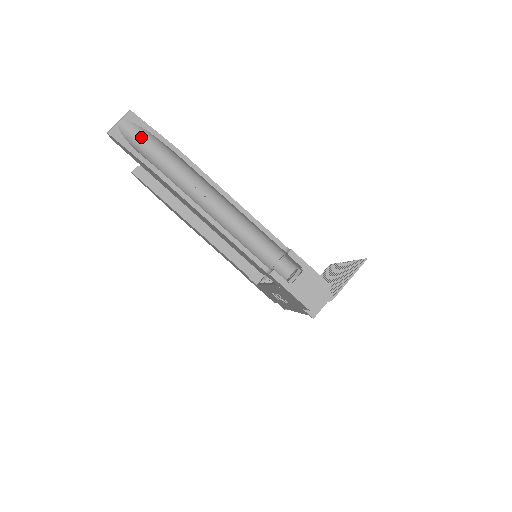
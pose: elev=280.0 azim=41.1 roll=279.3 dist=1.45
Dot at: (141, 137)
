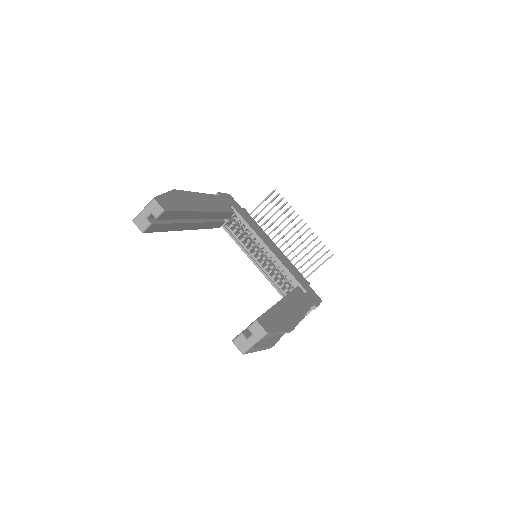
Dot at: occluded
